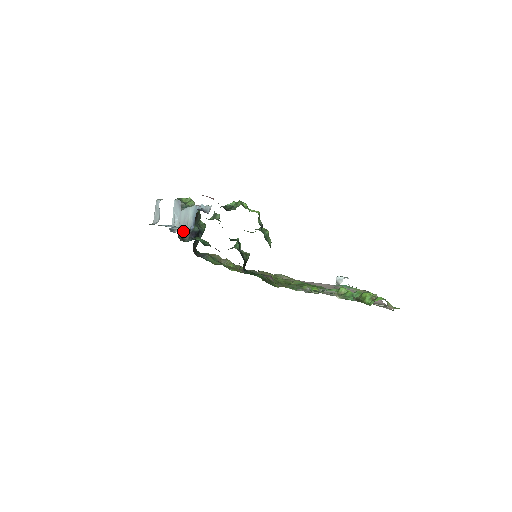
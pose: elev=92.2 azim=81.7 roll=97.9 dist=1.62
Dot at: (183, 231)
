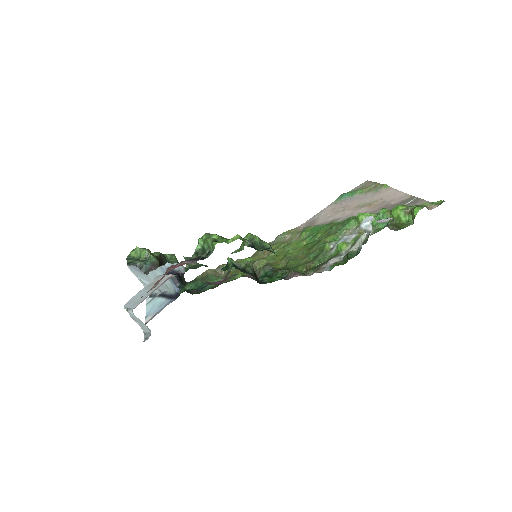
Dot at: occluded
